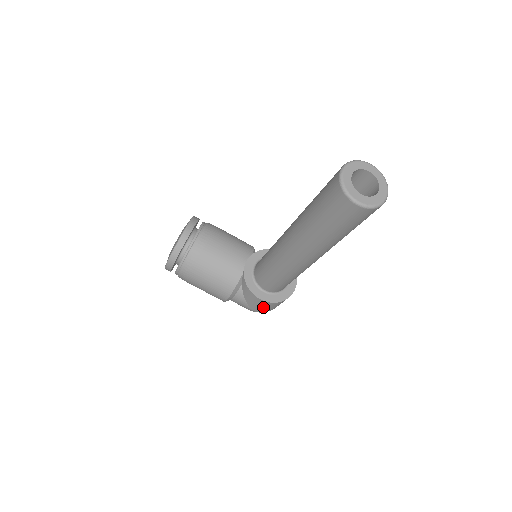
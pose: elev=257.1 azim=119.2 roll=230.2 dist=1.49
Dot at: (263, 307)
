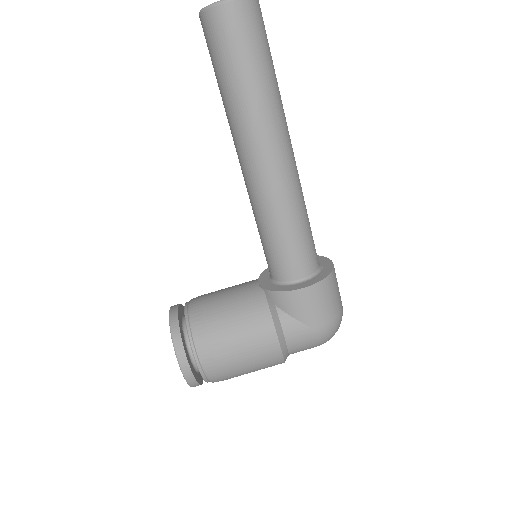
Dot at: (321, 306)
